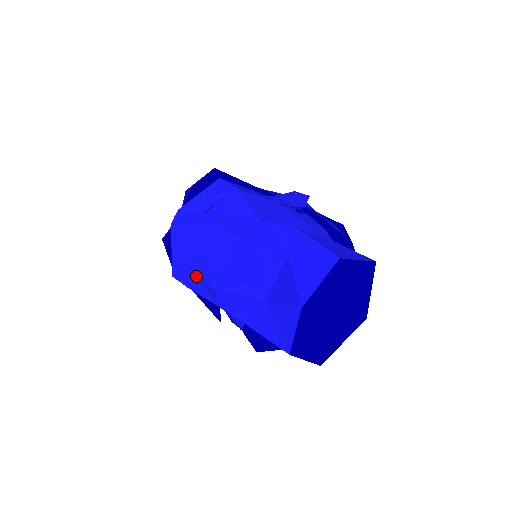
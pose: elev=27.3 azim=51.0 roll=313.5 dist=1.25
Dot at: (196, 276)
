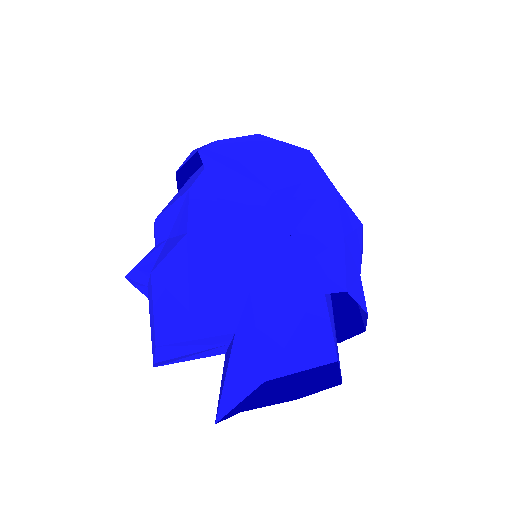
Dot at: occluded
